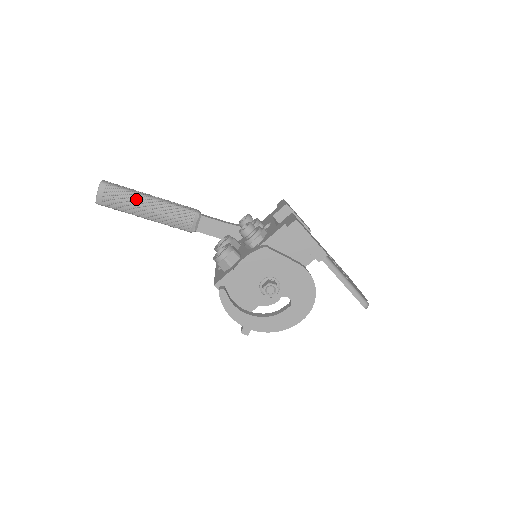
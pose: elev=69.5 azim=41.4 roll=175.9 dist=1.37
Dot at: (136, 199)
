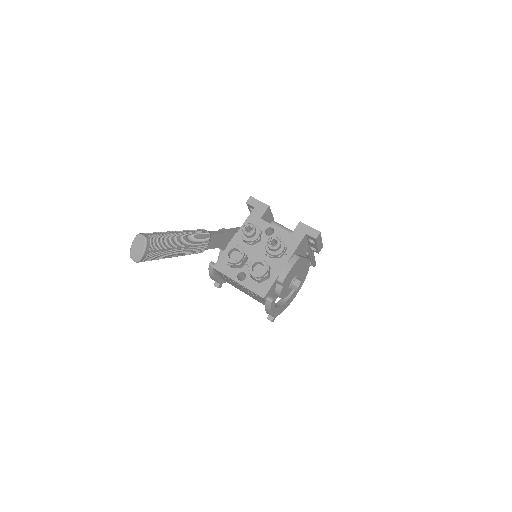
Dot at: (173, 243)
